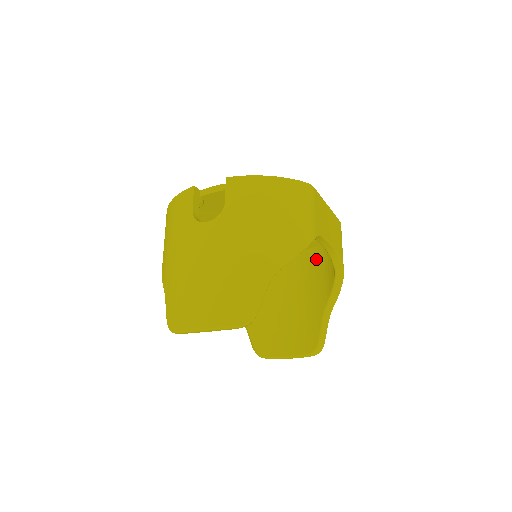
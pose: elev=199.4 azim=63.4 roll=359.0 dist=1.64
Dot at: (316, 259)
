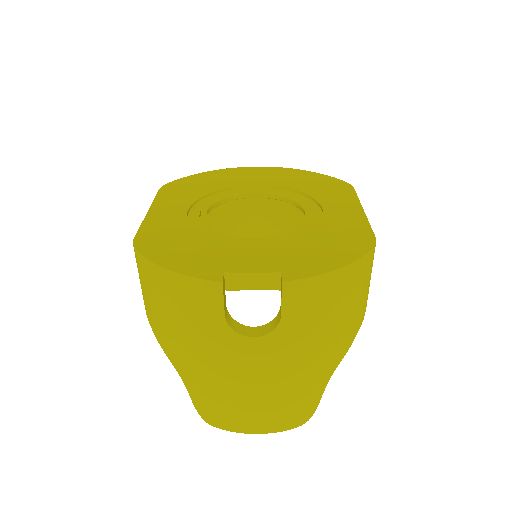
Dot at: occluded
